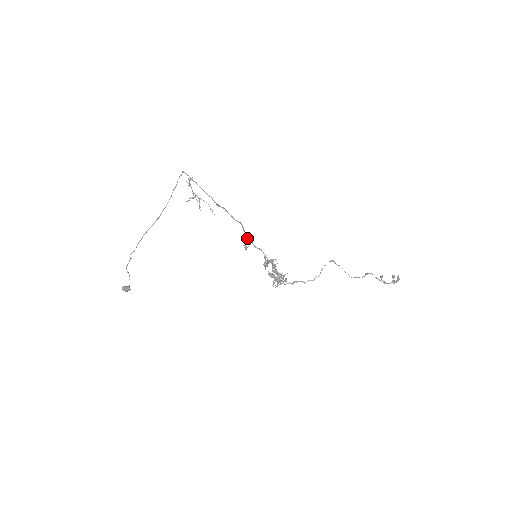
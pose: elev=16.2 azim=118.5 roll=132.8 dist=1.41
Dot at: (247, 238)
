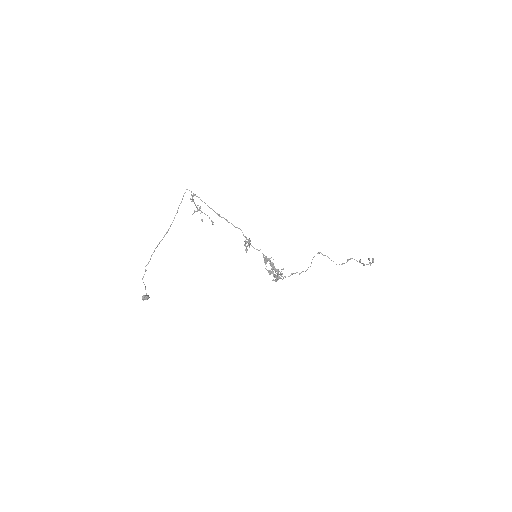
Dot at: (247, 241)
